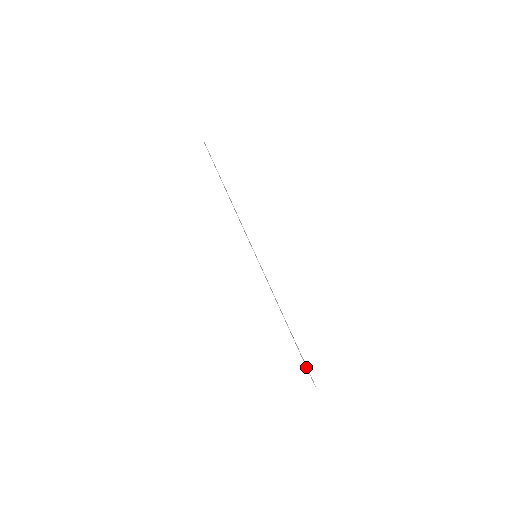
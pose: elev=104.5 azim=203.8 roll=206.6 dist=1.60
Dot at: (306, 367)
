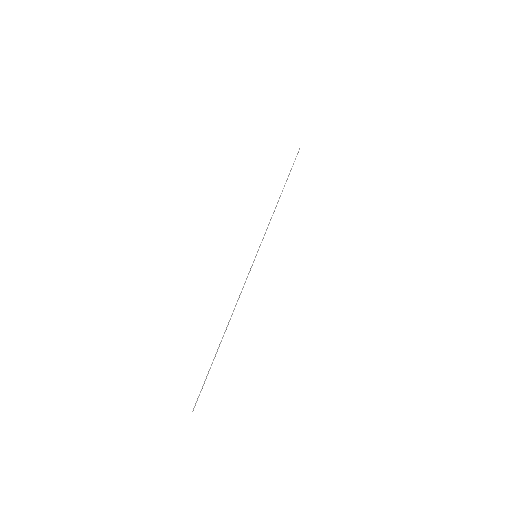
Dot at: (204, 383)
